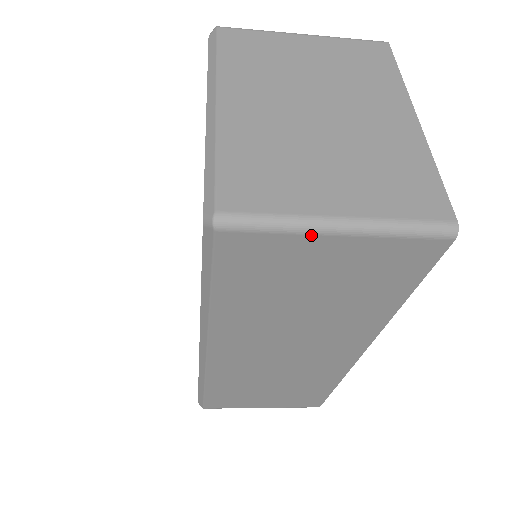
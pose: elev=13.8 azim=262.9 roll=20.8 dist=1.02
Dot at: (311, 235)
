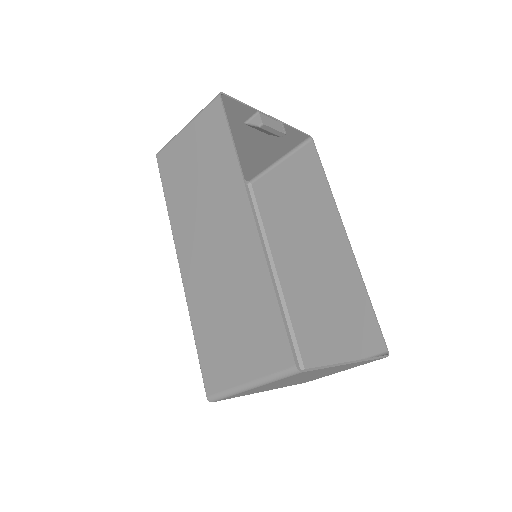
Dot at: (179, 135)
